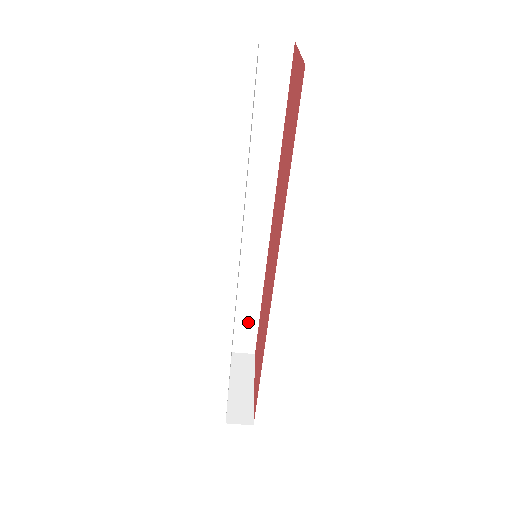
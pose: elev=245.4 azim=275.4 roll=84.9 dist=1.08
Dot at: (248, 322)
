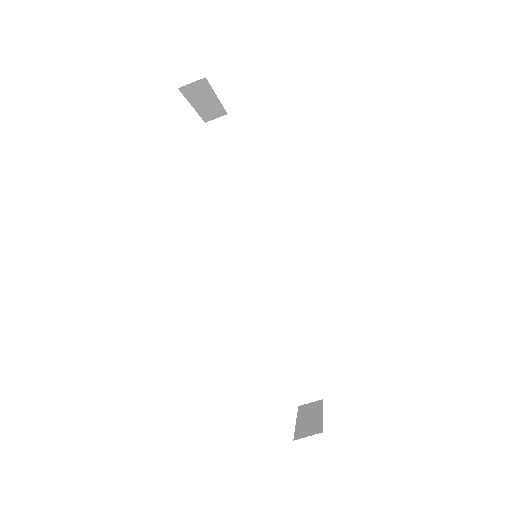
Dot at: (298, 360)
